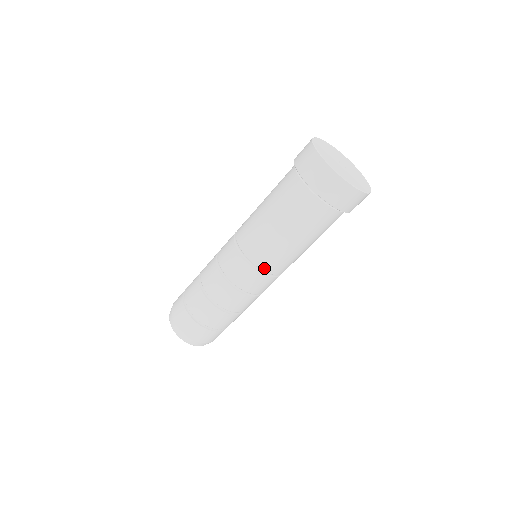
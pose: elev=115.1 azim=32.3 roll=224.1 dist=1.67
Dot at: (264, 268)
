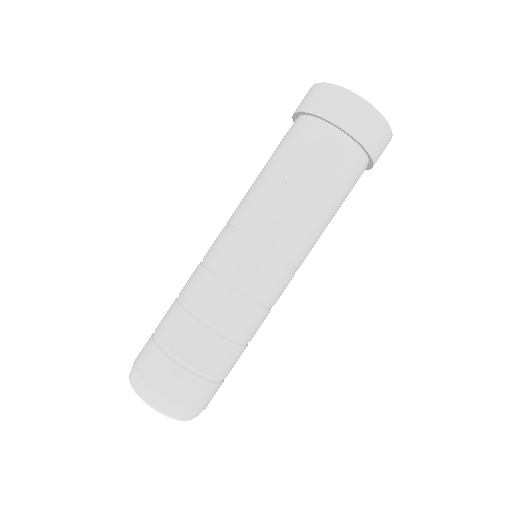
Dot at: (280, 252)
